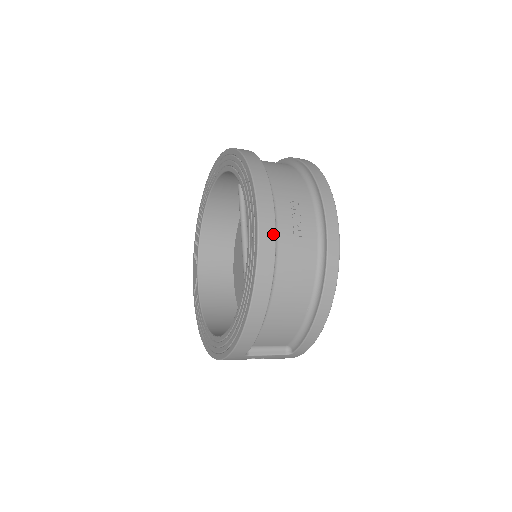
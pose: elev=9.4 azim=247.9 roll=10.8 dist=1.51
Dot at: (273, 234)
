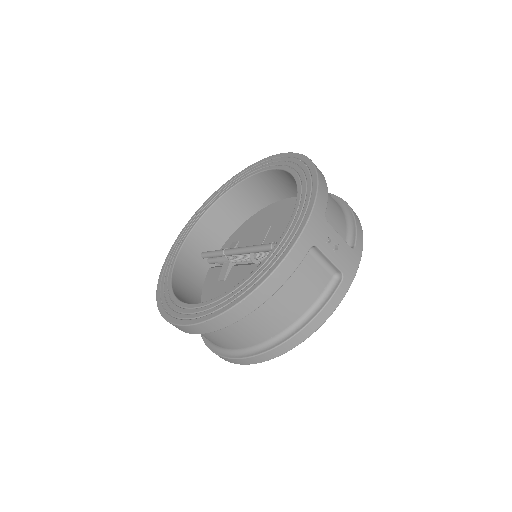
Dot at: occluded
